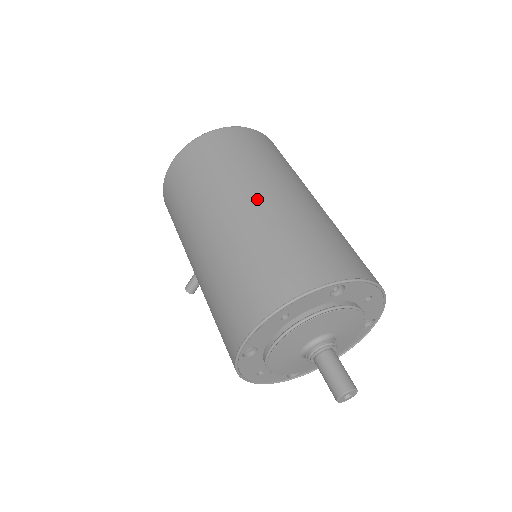
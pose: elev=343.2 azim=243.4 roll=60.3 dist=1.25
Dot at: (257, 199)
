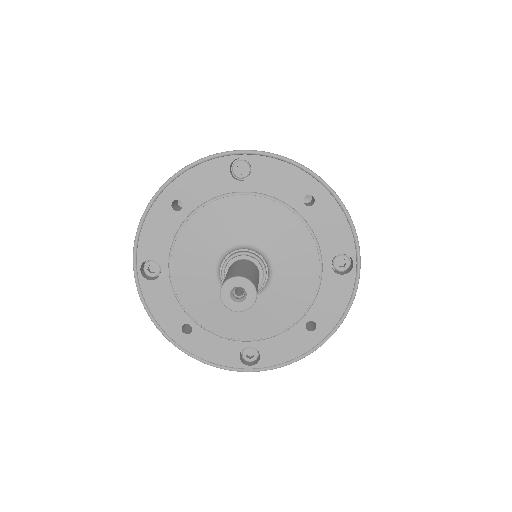
Dot at: occluded
